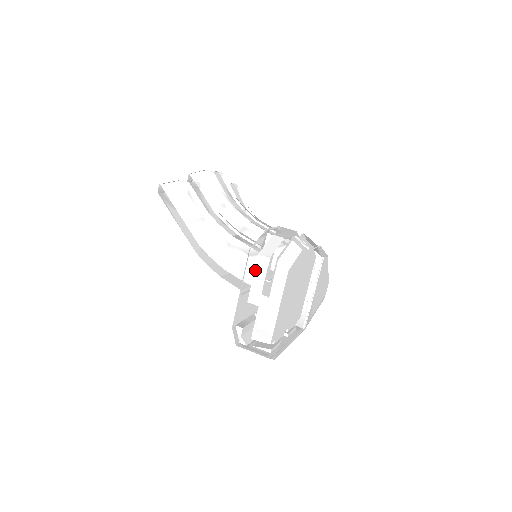
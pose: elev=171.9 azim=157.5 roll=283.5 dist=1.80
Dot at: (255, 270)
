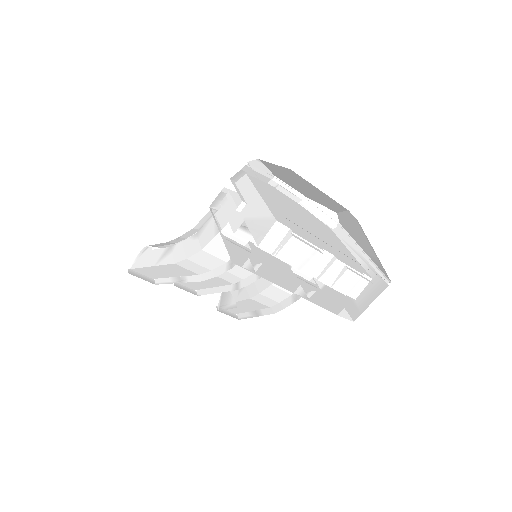
Dot at: (224, 212)
